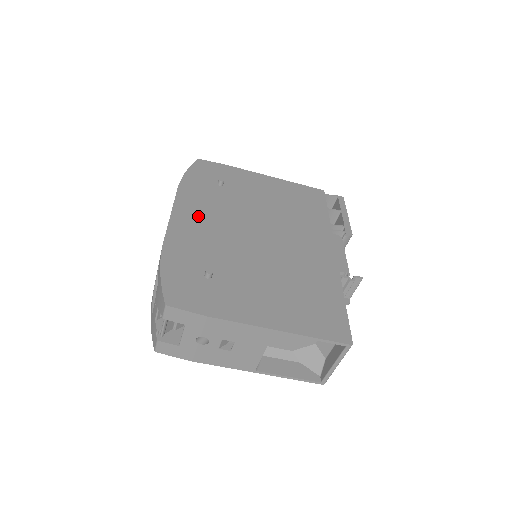
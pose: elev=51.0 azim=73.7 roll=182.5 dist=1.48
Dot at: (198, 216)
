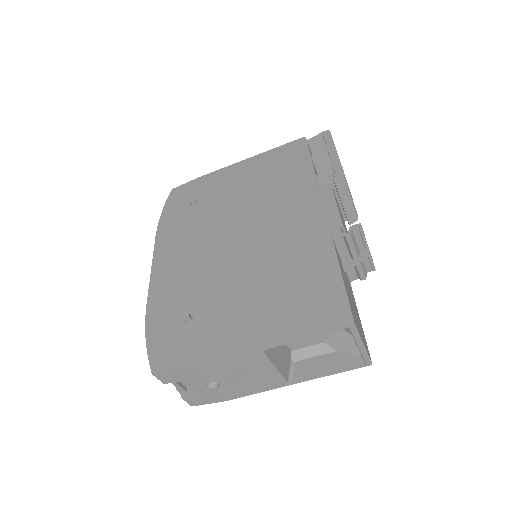
Dot at: (176, 256)
